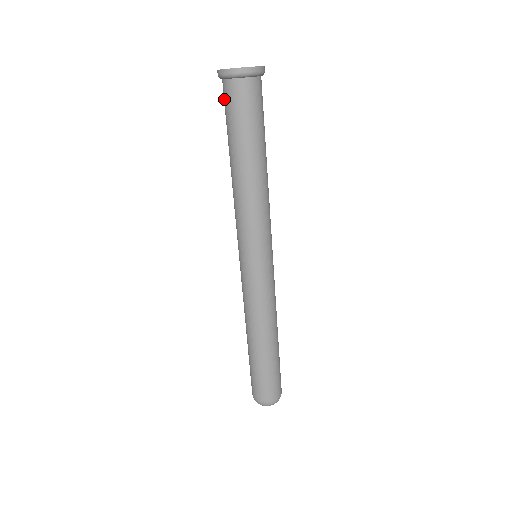
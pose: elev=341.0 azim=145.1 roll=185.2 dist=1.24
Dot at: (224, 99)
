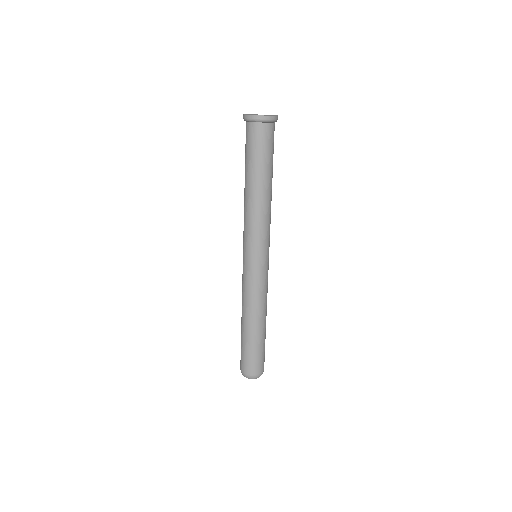
Dot at: occluded
